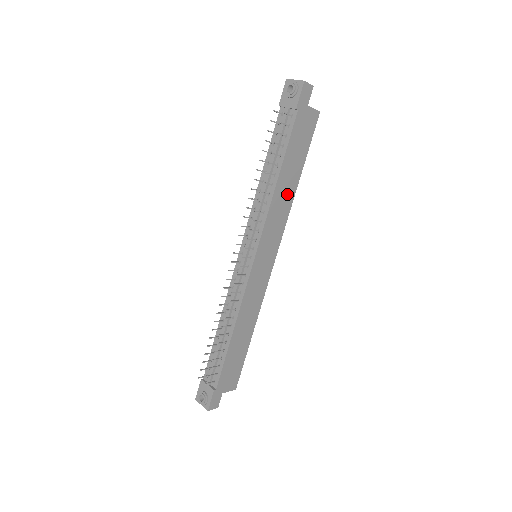
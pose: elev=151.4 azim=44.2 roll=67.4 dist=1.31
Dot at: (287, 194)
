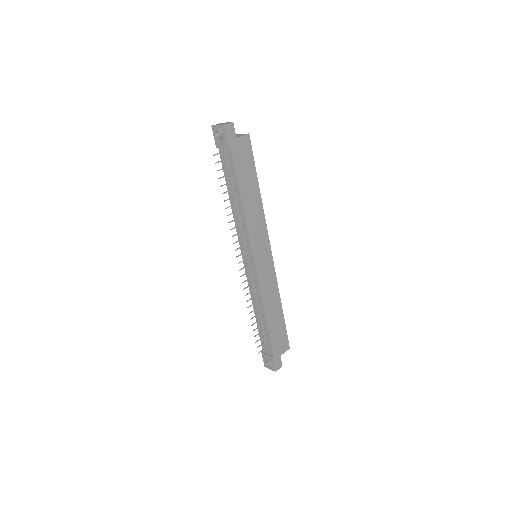
Dot at: (255, 205)
